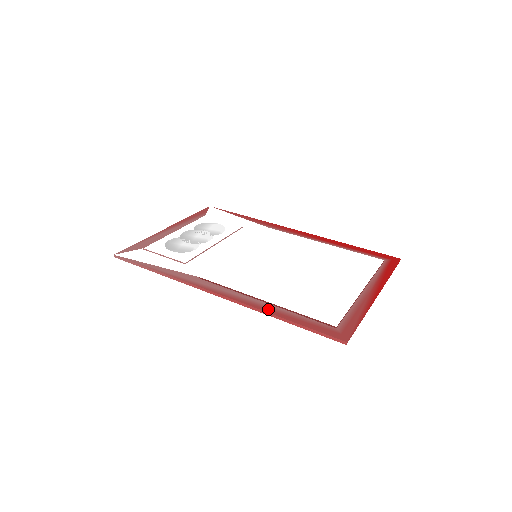
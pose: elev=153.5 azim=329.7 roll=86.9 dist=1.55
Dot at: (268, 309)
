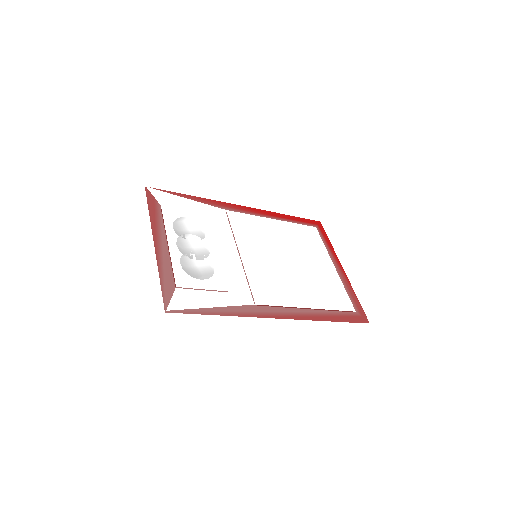
Dot at: (320, 316)
